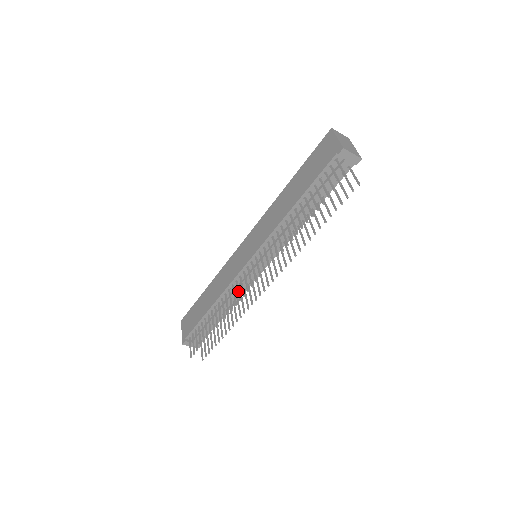
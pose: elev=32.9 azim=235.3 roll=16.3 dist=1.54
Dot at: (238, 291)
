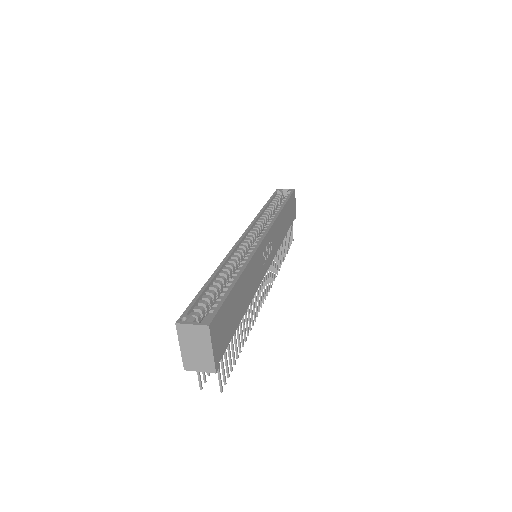
Dot at: occluded
